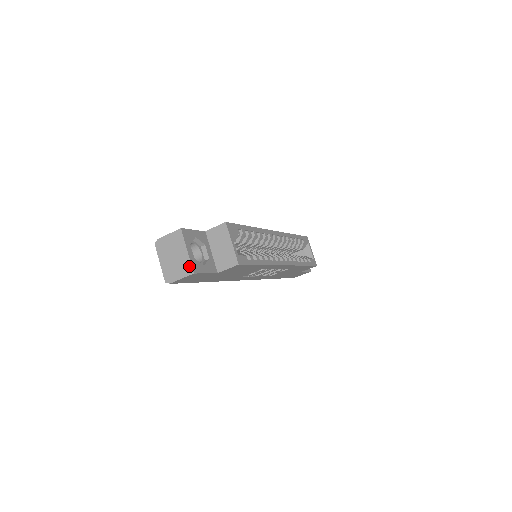
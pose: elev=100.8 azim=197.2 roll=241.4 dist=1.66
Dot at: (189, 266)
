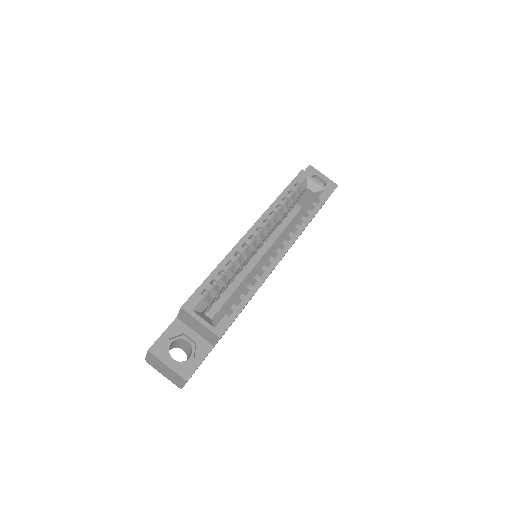
Dot at: (179, 377)
